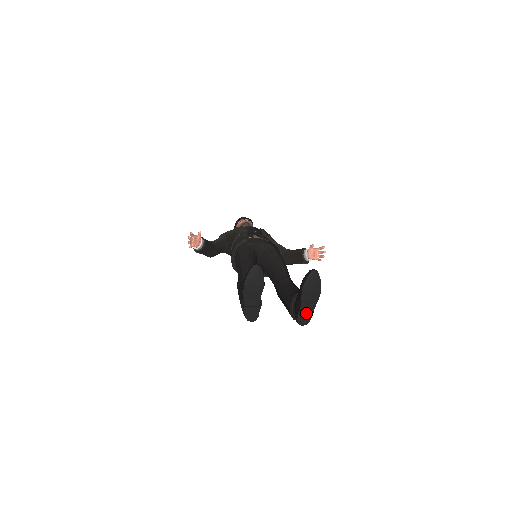
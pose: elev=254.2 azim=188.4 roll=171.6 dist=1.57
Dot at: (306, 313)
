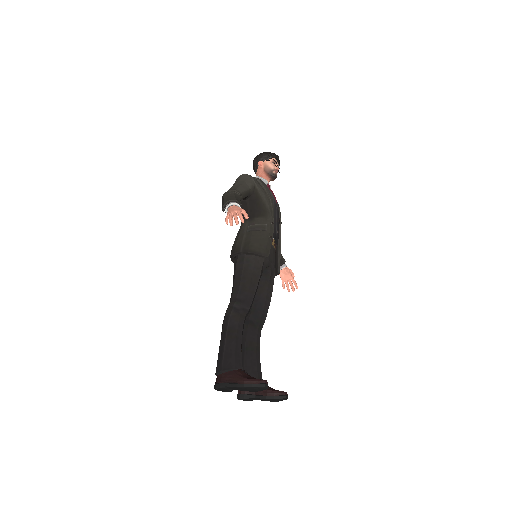
Dot at: (249, 400)
